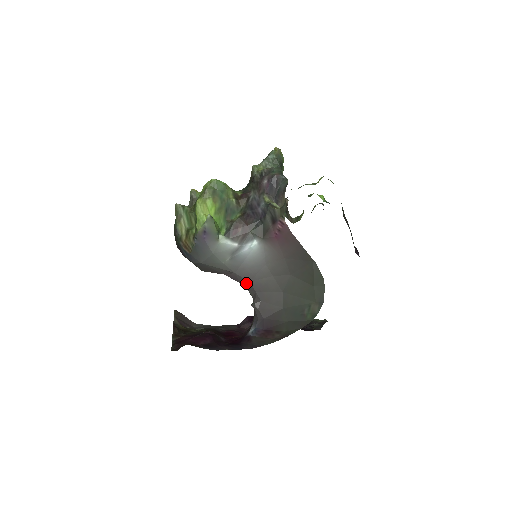
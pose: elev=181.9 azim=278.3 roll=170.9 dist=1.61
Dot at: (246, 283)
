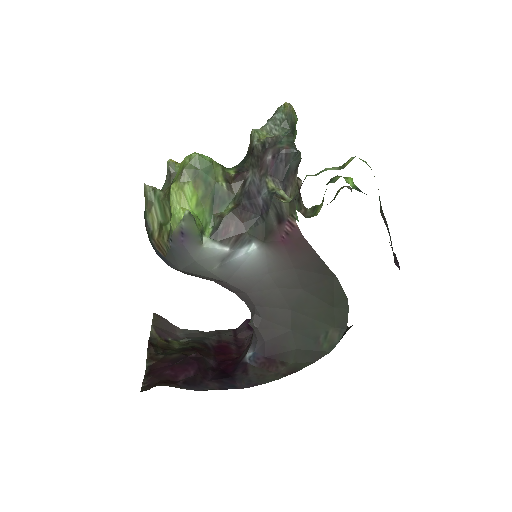
Dot at: (242, 294)
